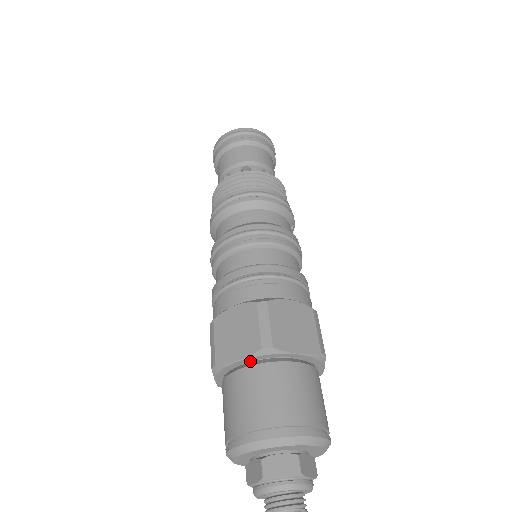
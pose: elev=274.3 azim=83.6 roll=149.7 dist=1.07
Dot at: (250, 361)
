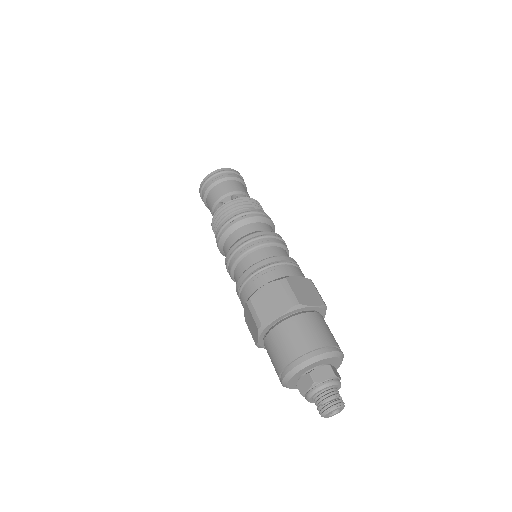
Dot at: (284, 317)
